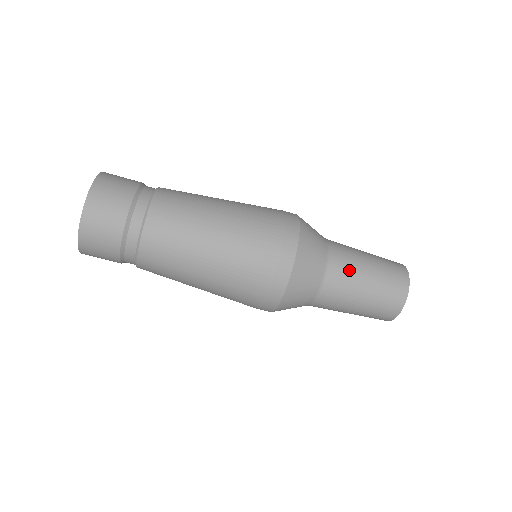
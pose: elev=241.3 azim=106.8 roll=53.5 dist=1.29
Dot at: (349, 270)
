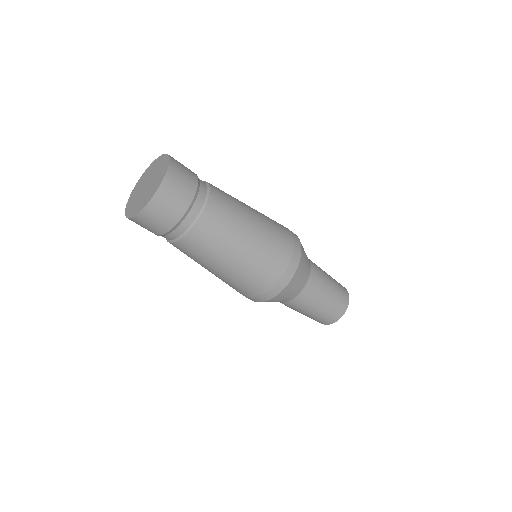
Dot at: (313, 298)
